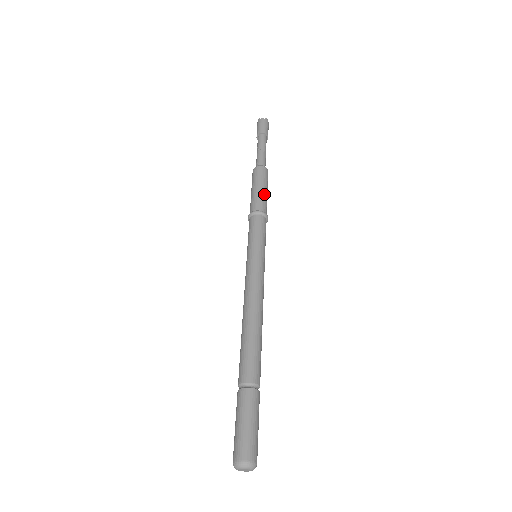
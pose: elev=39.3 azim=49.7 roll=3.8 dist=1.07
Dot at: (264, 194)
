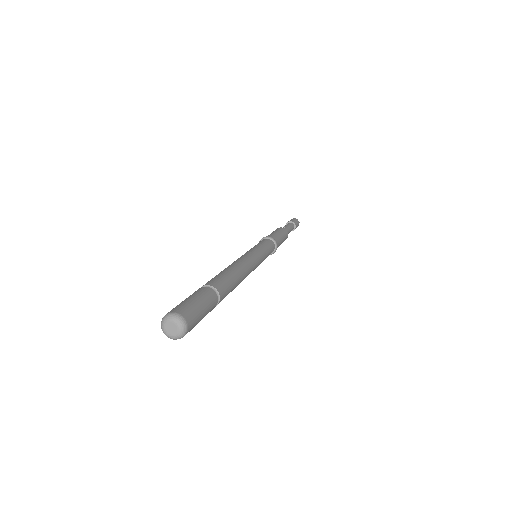
Dot at: (281, 240)
